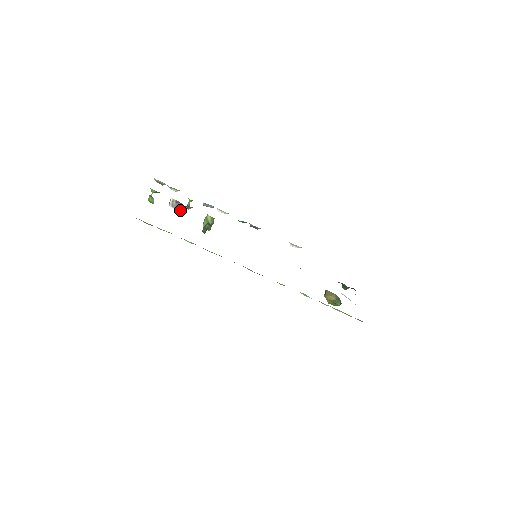
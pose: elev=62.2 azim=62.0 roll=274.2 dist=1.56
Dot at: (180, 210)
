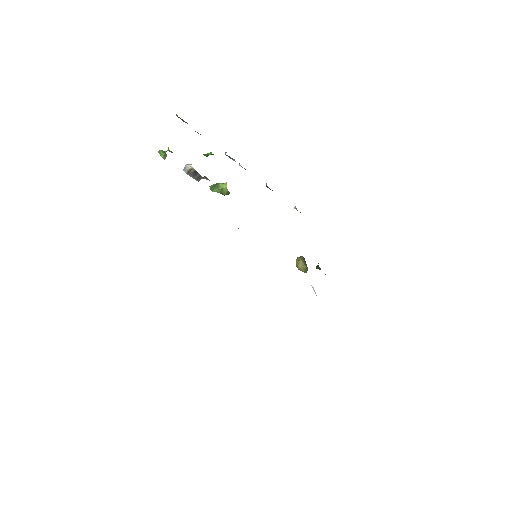
Dot at: (195, 178)
